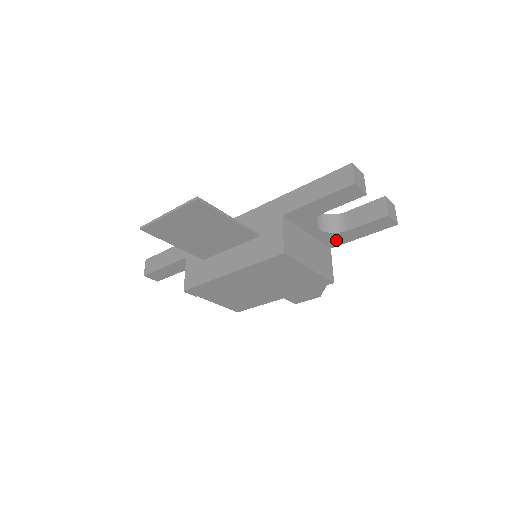
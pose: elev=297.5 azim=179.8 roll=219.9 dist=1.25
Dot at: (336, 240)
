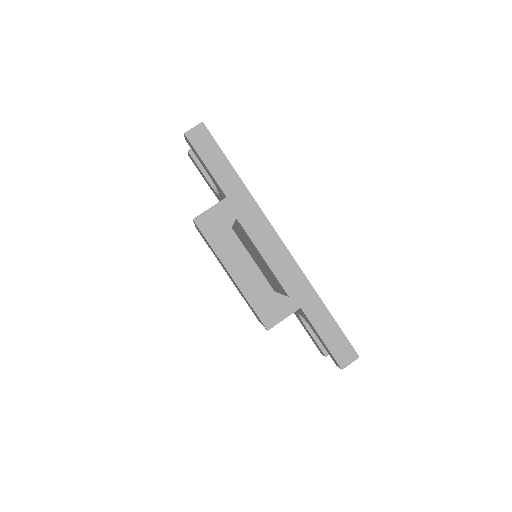
Dot at: (295, 312)
